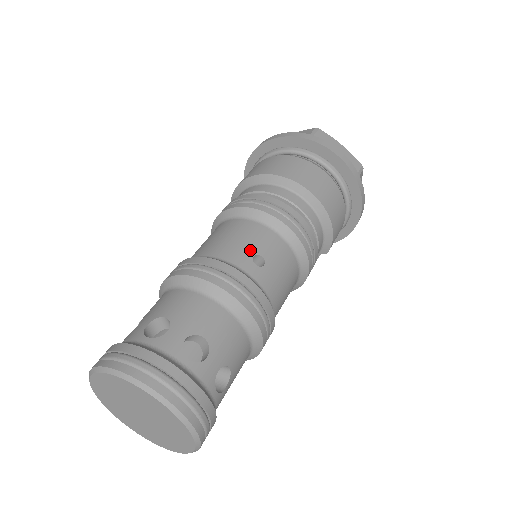
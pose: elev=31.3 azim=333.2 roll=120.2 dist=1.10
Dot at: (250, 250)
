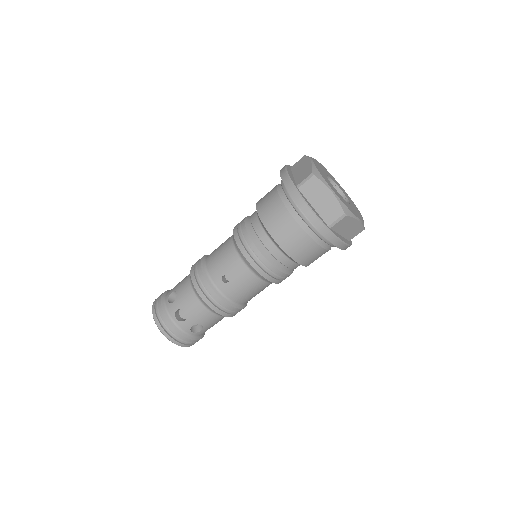
Dot at: (223, 271)
